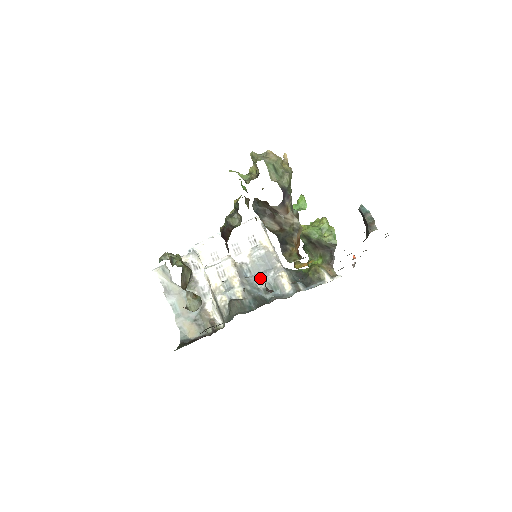
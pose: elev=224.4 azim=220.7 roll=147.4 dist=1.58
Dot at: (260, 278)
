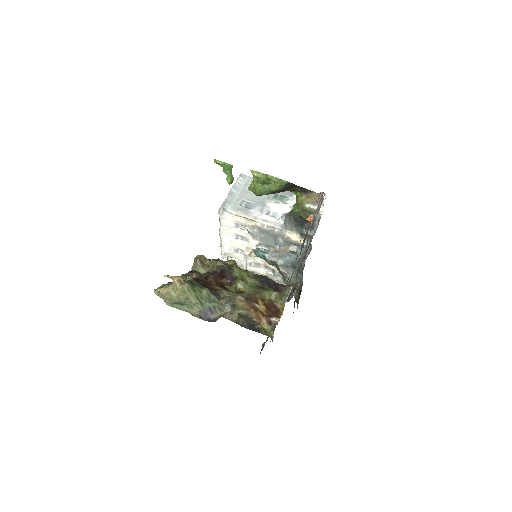
Dot at: (279, 247)
